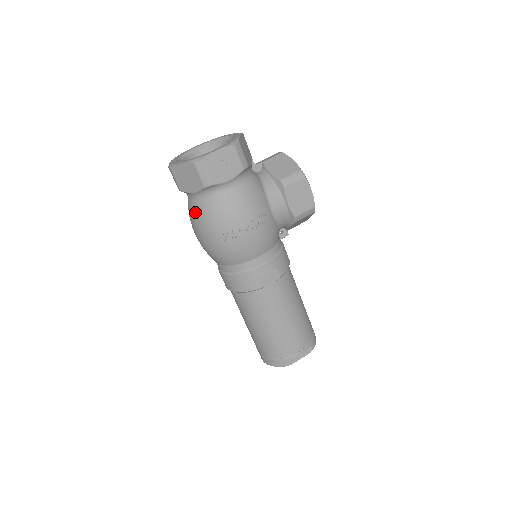
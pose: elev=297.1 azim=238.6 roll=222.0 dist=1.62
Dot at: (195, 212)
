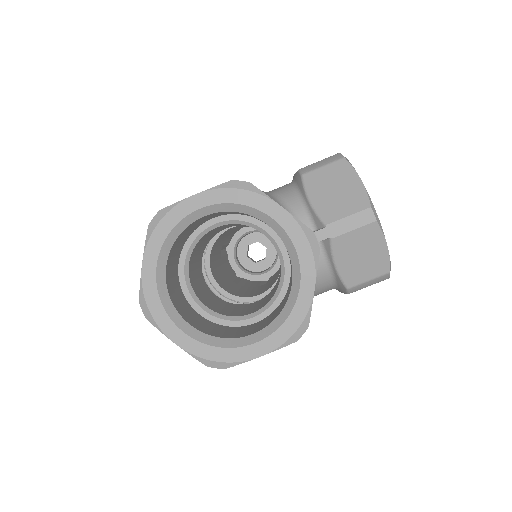
Dot at: occluded
